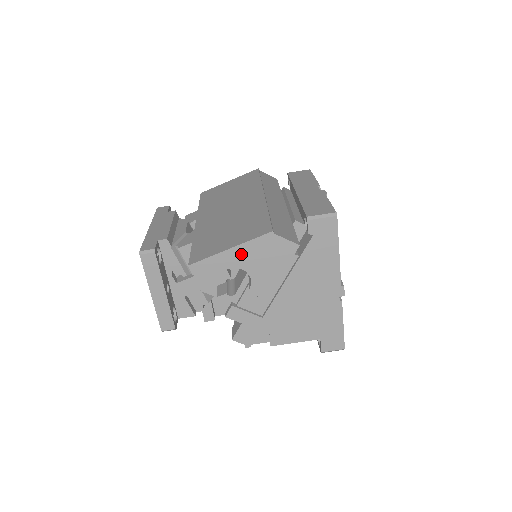
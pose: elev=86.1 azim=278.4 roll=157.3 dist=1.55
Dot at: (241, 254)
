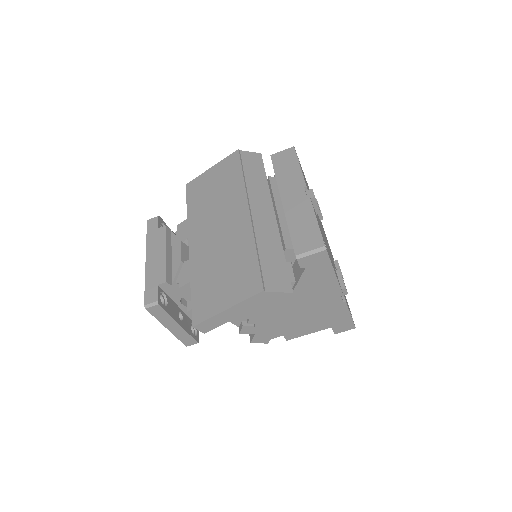
Dot at: (238, 310)
